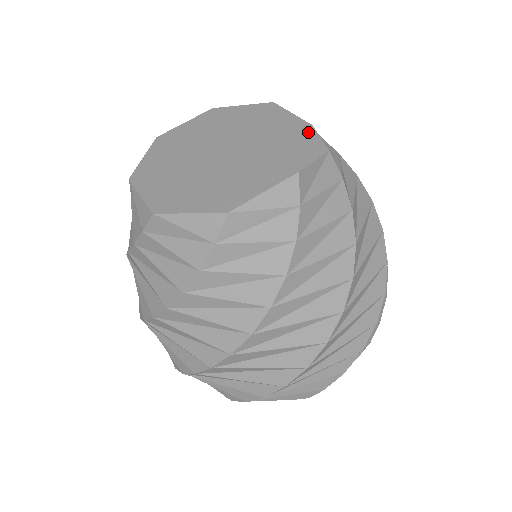
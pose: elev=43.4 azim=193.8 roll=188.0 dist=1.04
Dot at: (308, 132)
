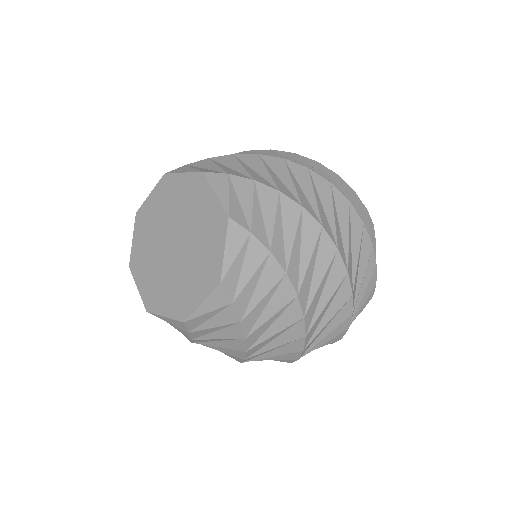
Dot at: (226, 228)
